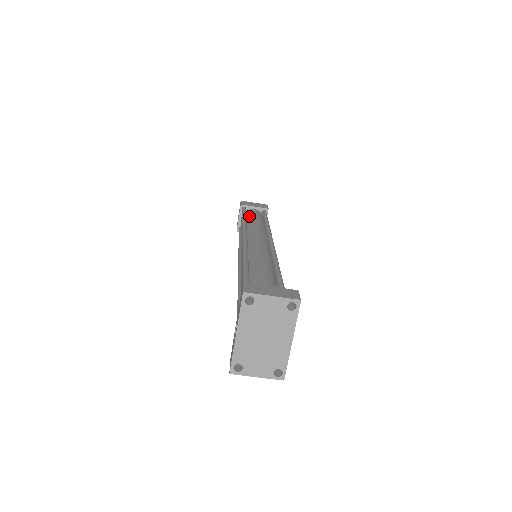
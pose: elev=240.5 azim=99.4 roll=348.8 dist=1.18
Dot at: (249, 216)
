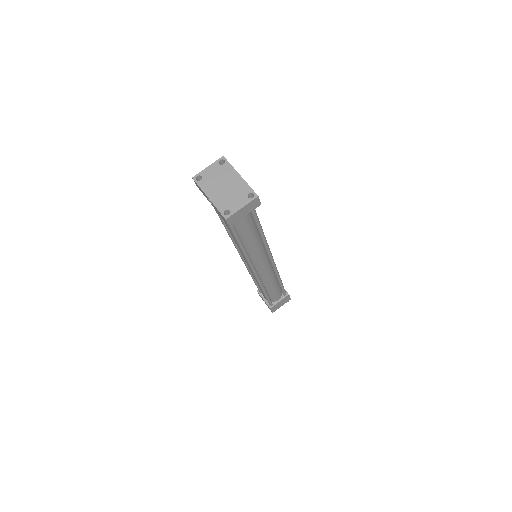
Dot at: occluded
